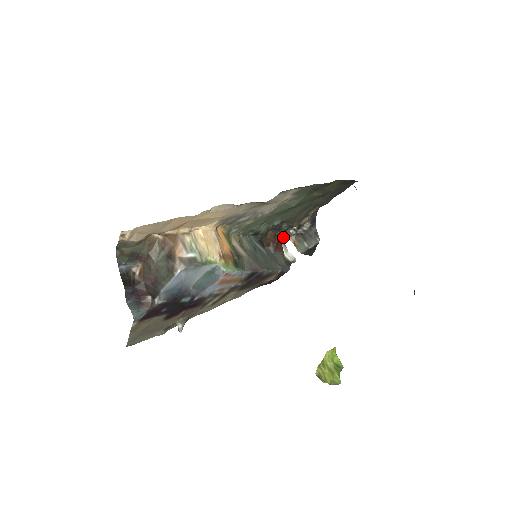
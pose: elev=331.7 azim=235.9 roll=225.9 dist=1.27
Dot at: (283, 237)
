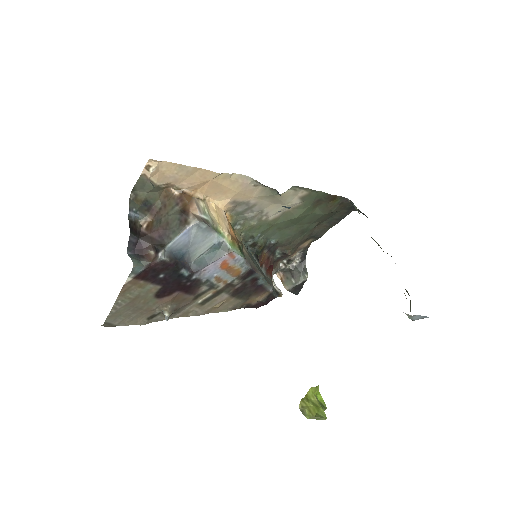
Dot at: (273, 267)
